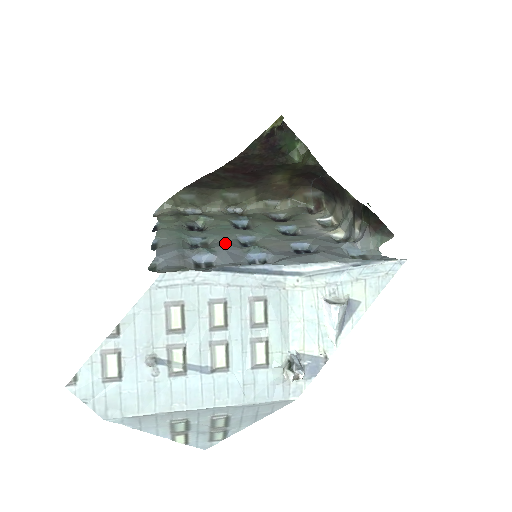
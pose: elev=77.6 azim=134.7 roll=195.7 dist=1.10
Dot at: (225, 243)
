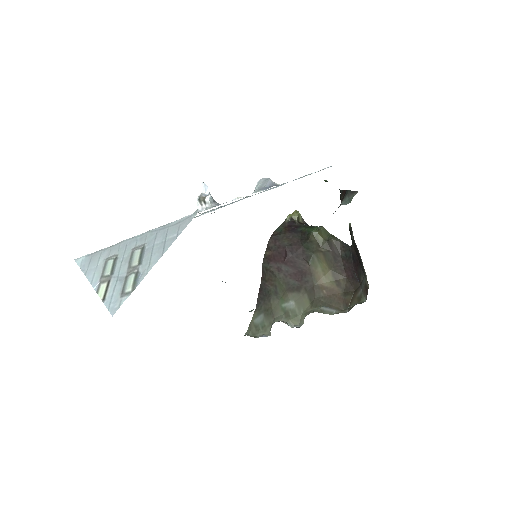
Dot at: occluded
